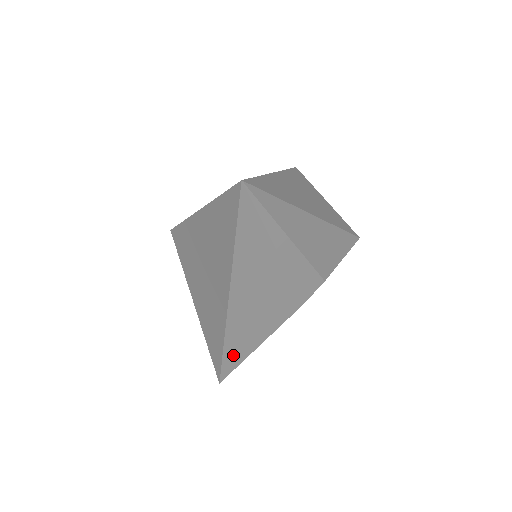
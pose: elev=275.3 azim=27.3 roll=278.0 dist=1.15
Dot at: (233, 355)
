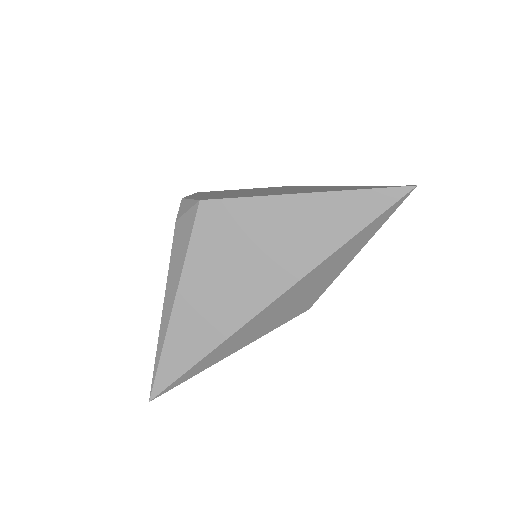
Dot at: (208, 361)
